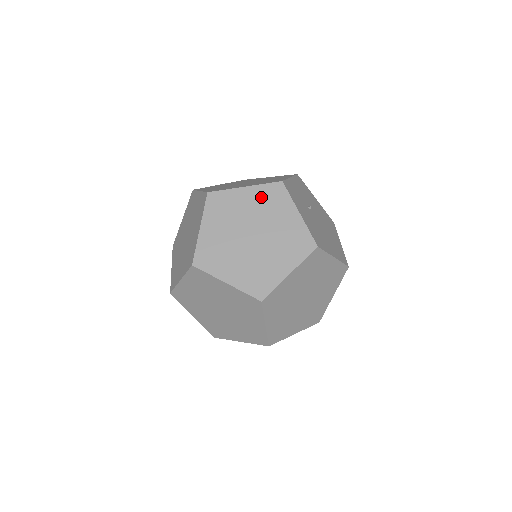
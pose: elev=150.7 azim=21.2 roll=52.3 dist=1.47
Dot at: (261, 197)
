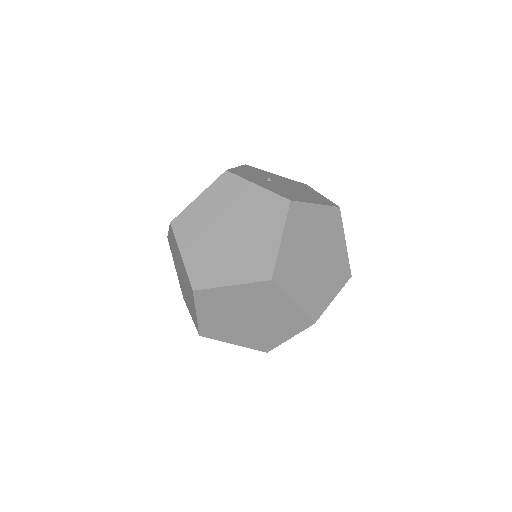
Dot at: (216, 195)
